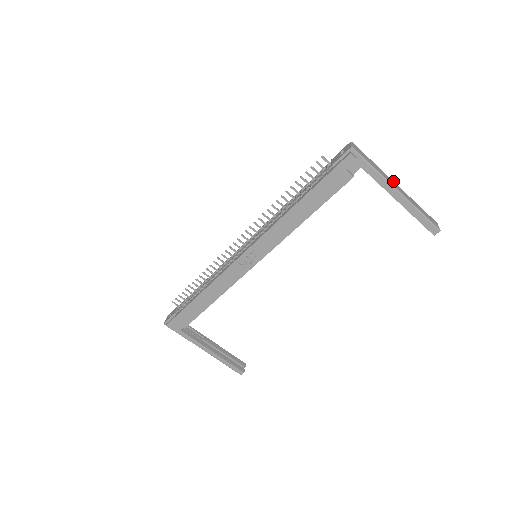
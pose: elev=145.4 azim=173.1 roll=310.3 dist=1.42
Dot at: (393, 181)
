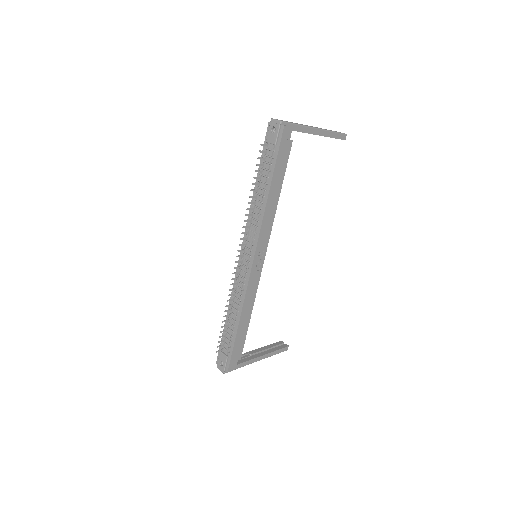
Dot at: occluded
